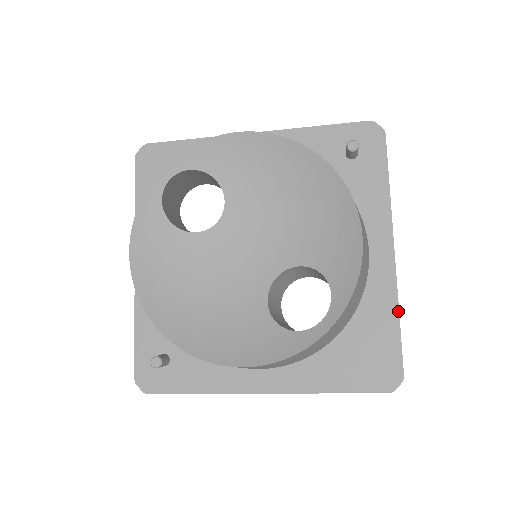
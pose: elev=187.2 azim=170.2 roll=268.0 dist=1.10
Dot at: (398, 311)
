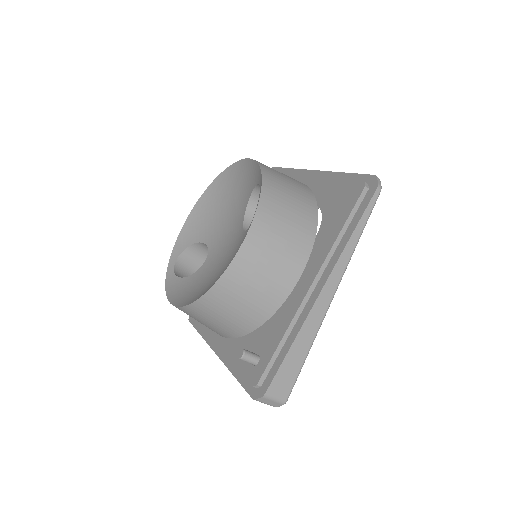
Dot at: (340, 173)
